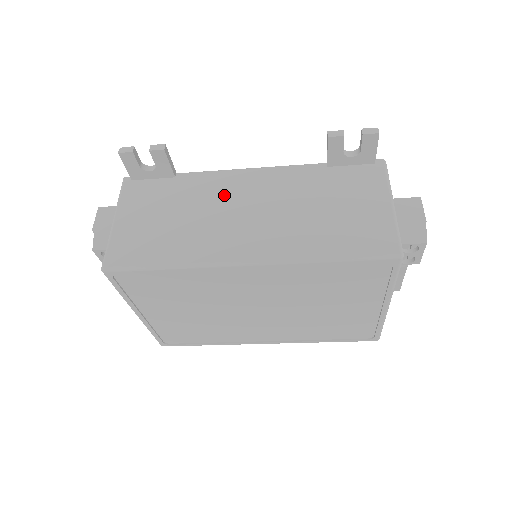
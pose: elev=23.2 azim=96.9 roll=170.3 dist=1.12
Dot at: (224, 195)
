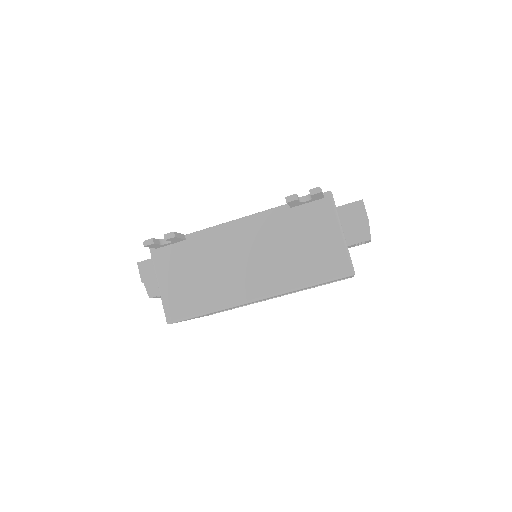
Dot at: (225, 249)
